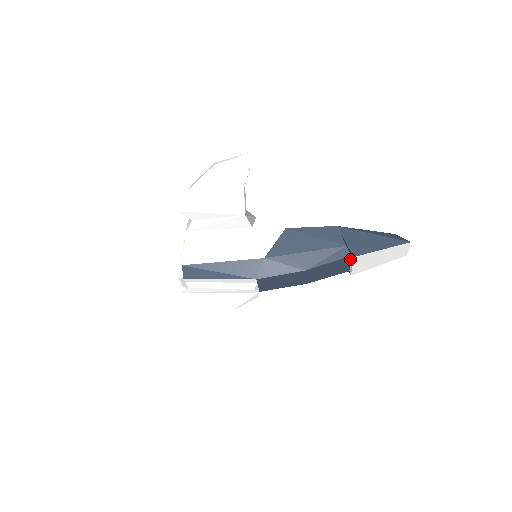
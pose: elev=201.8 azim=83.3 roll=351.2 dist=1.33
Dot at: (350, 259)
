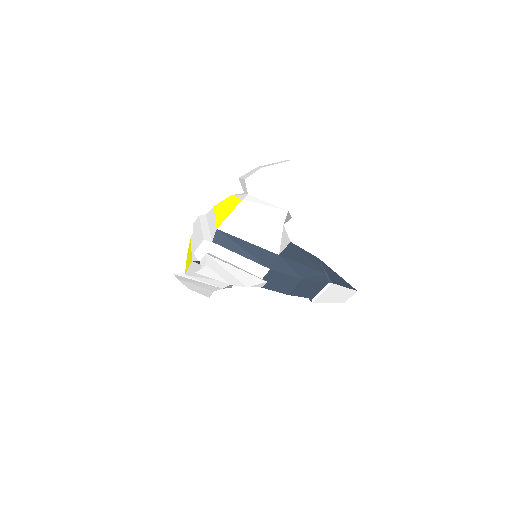
Dot at: (325, 286)
